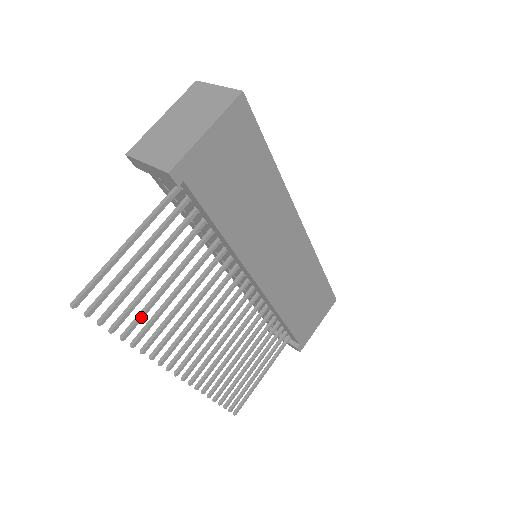
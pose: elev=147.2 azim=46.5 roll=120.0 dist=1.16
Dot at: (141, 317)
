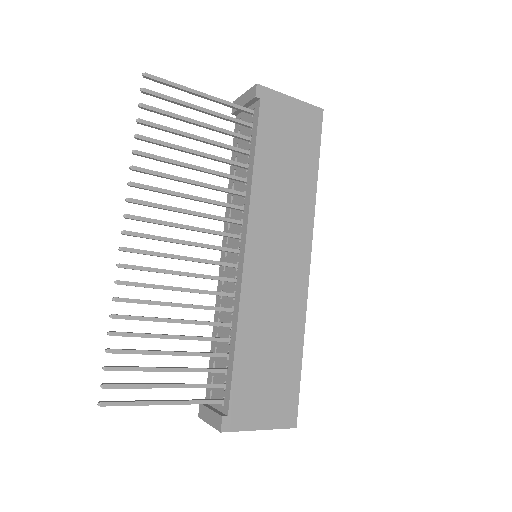
Dot at: (160, 142)
